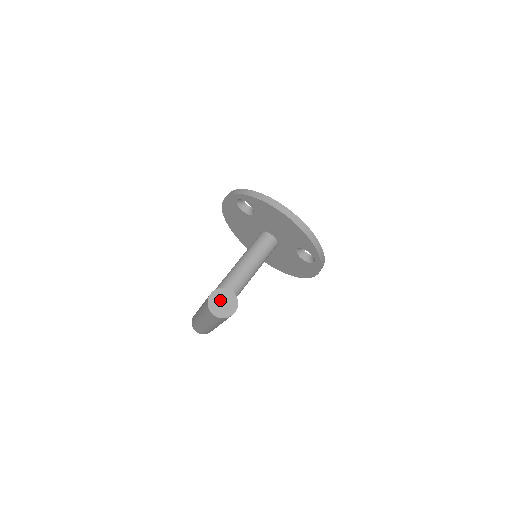
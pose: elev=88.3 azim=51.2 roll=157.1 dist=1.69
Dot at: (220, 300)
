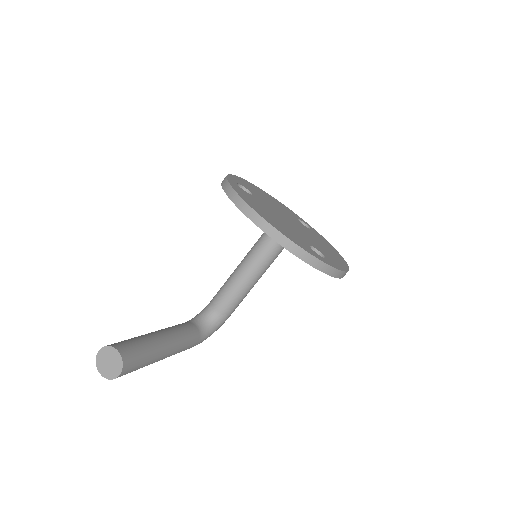
Dot at: (107, 359)
